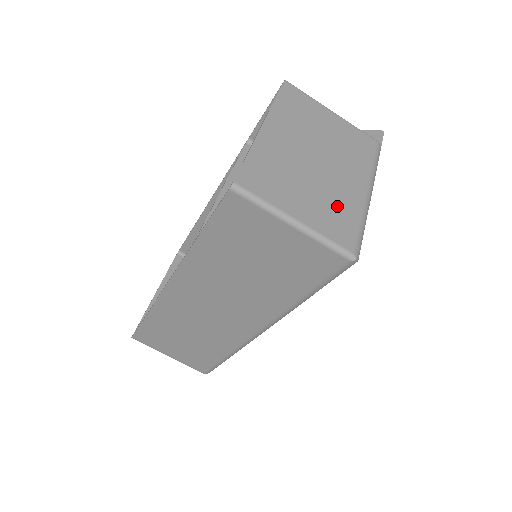
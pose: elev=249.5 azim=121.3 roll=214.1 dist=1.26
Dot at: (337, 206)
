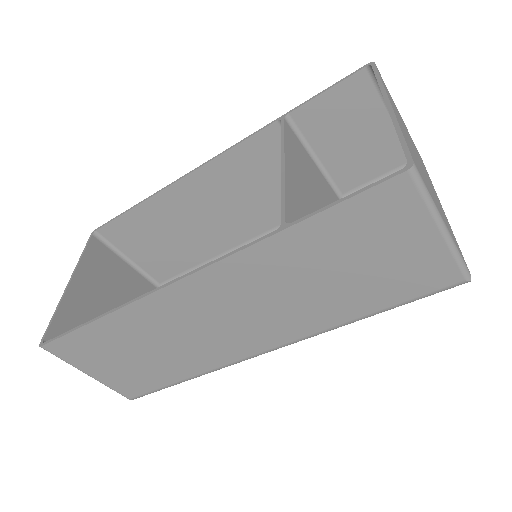
Dot at: (445, 218)
